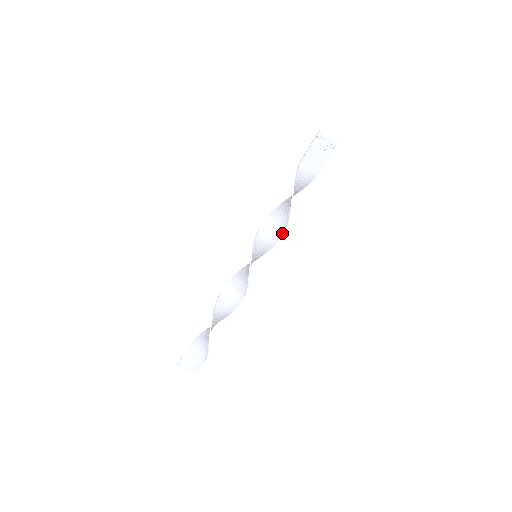
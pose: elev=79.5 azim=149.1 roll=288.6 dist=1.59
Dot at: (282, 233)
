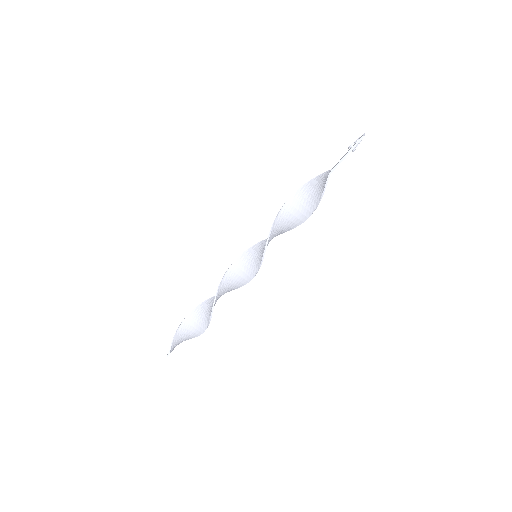
Dot at: occluded
